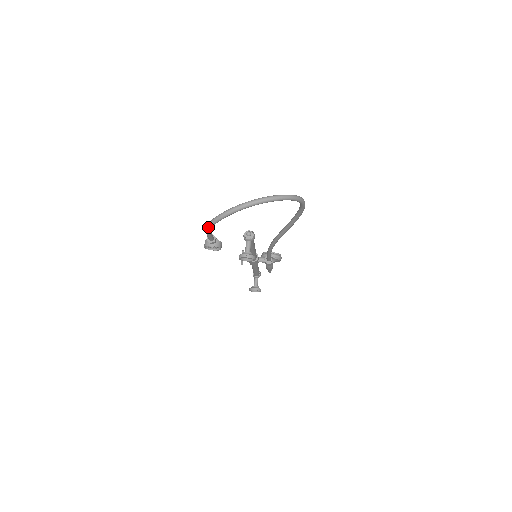
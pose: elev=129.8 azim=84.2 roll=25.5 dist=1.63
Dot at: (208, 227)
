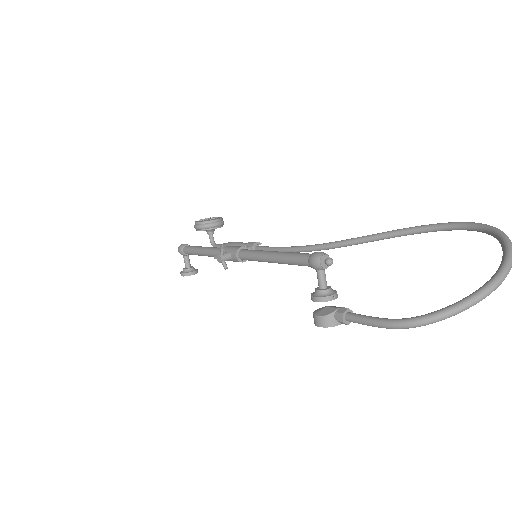
Dot at: occluded
